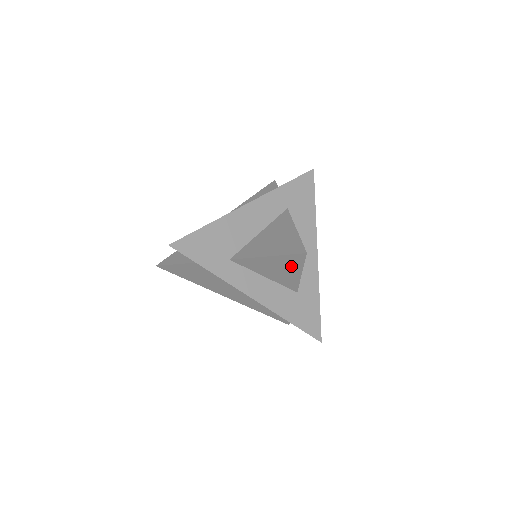
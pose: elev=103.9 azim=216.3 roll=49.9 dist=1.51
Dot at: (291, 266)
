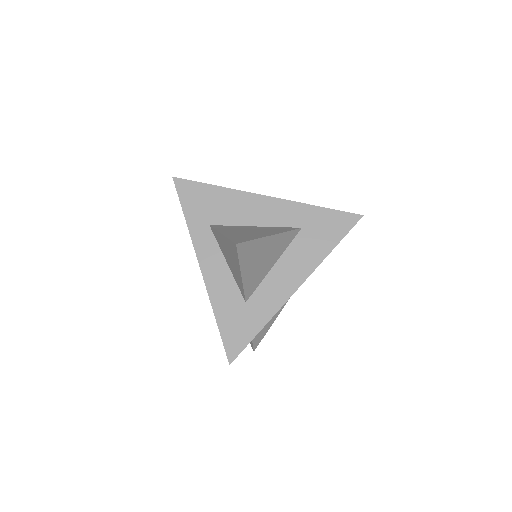
Dot at: (234, 258)
